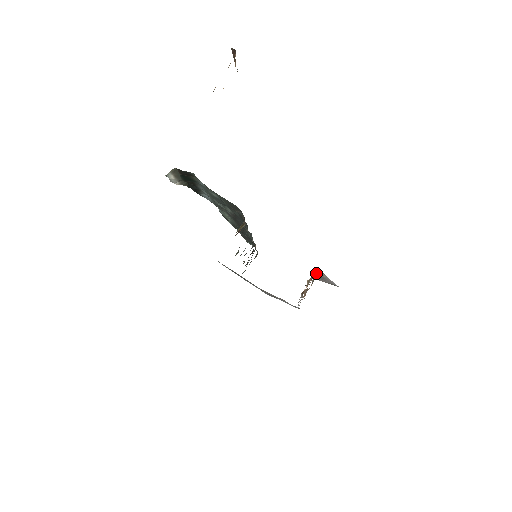
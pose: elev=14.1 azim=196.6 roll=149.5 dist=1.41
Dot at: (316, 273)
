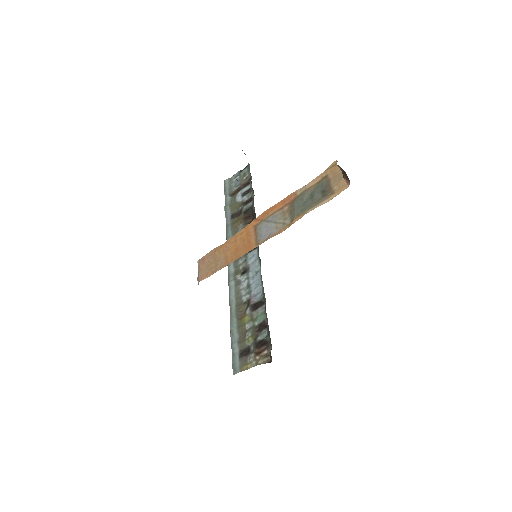
Dot at: occluded
